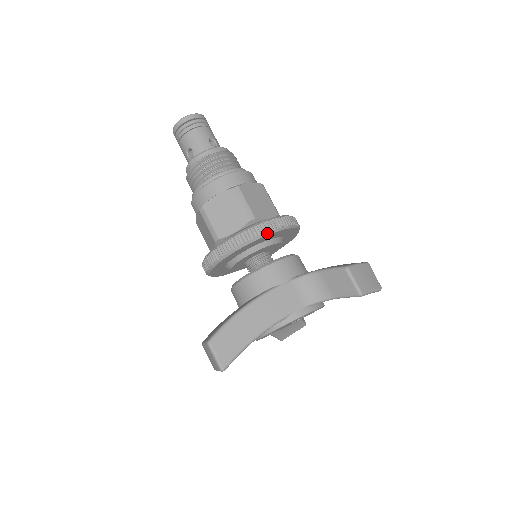
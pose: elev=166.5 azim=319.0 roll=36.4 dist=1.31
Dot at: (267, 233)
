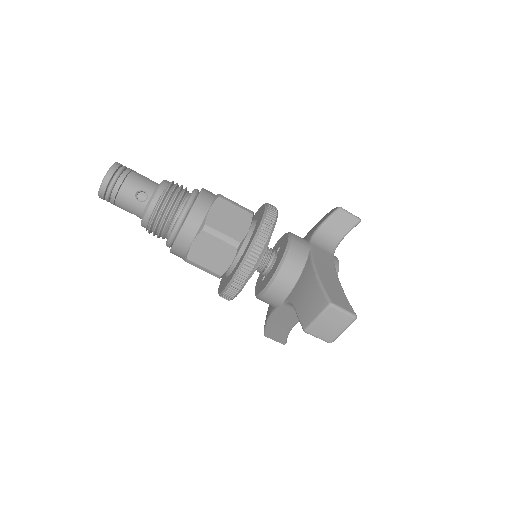
Dot at: (277, 212)
